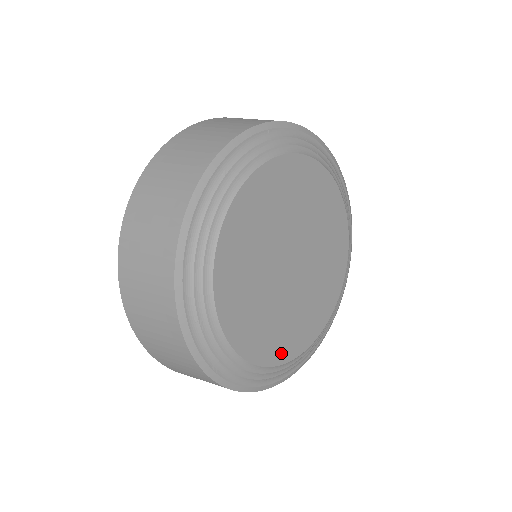
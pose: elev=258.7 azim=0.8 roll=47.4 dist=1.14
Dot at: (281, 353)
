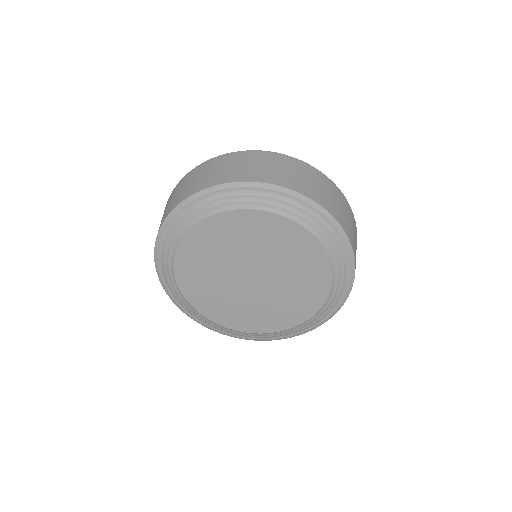
Dot at: (233, 323)
